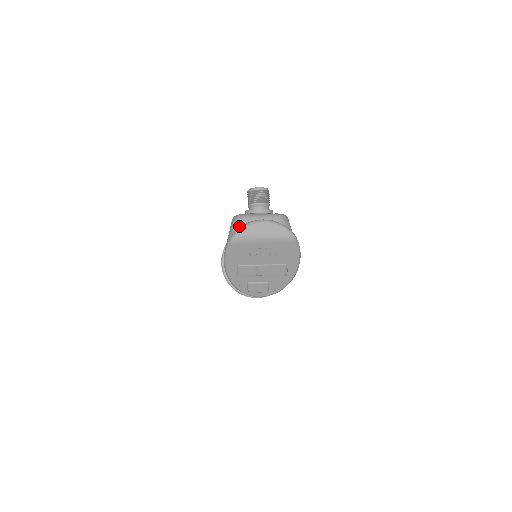
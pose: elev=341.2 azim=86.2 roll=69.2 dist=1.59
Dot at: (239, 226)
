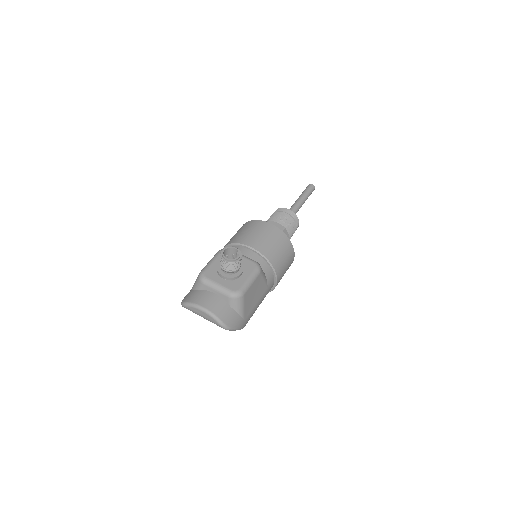
Dot at: (198, 287)
